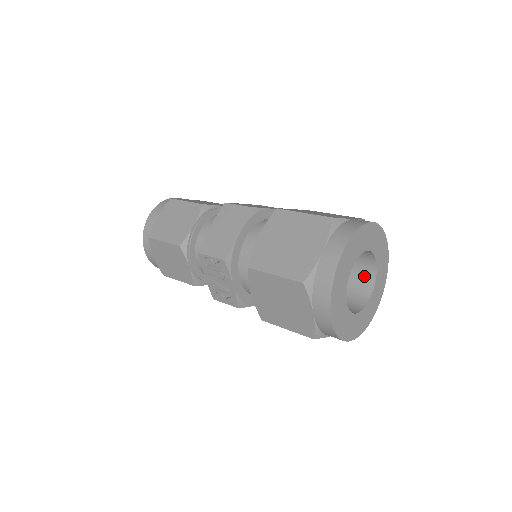
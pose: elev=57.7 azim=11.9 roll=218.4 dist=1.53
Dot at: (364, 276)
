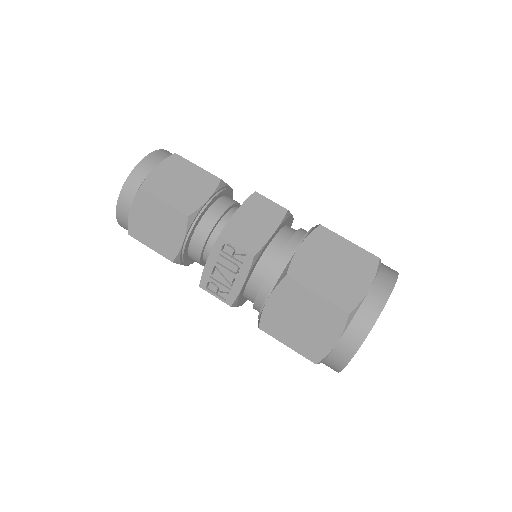
Dot at: occluded
